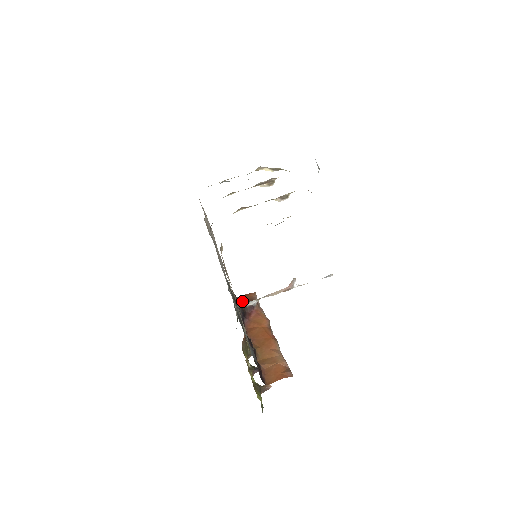
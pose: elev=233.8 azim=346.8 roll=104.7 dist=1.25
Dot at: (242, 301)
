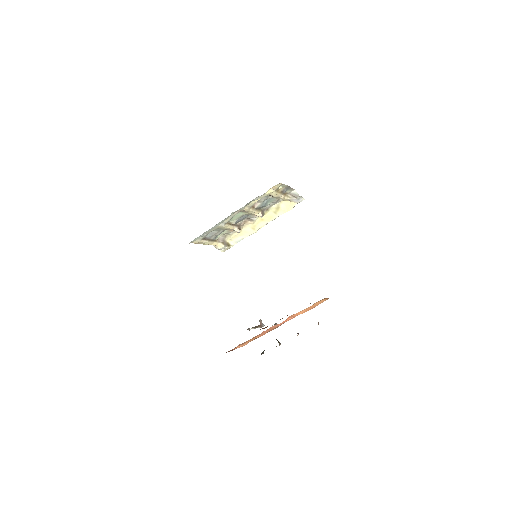
Dot at: occluded
